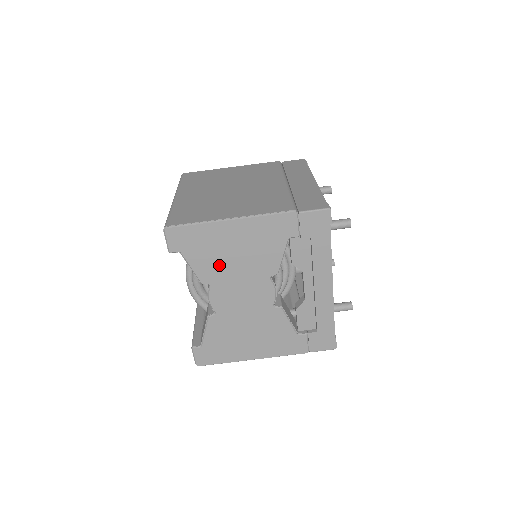
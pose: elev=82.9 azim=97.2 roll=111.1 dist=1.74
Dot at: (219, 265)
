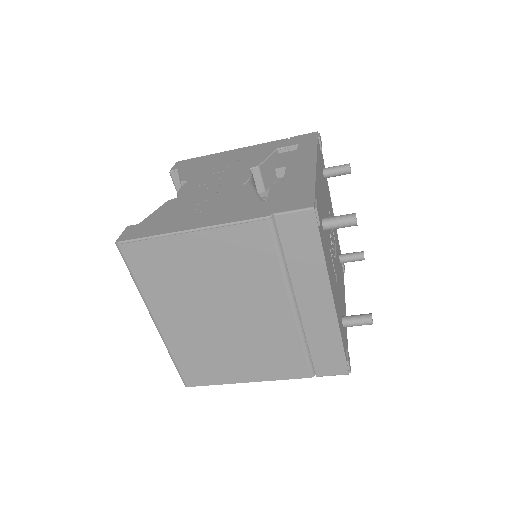
Dot at: occluded
